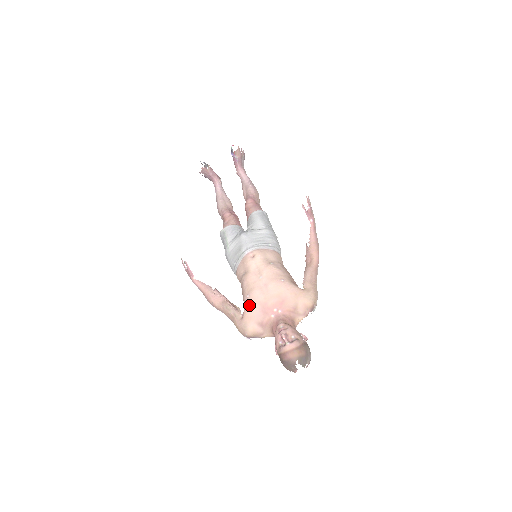
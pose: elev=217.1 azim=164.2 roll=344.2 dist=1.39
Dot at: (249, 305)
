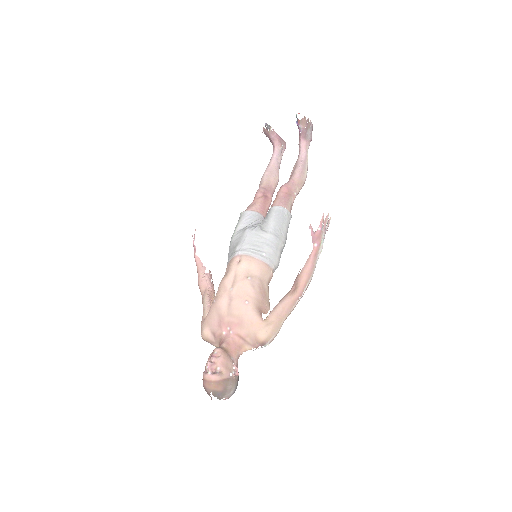
Dot at: (211, 311)
